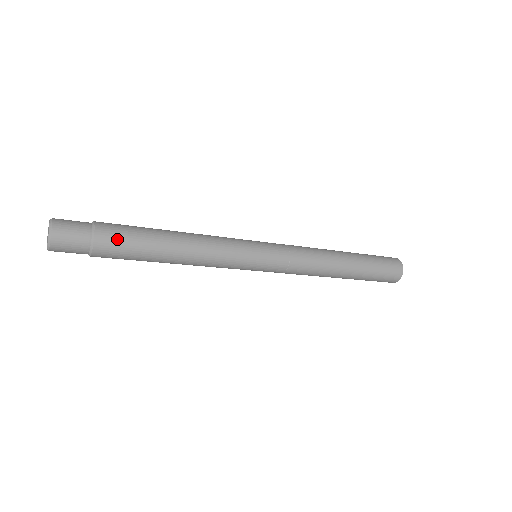
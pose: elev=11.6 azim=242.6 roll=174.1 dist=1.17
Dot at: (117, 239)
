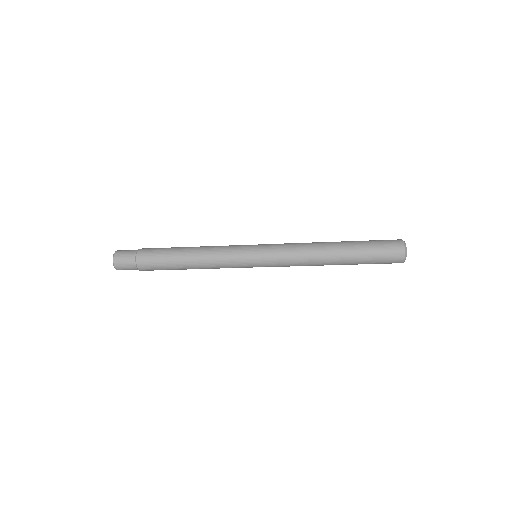
Dot at: (150, 259)
